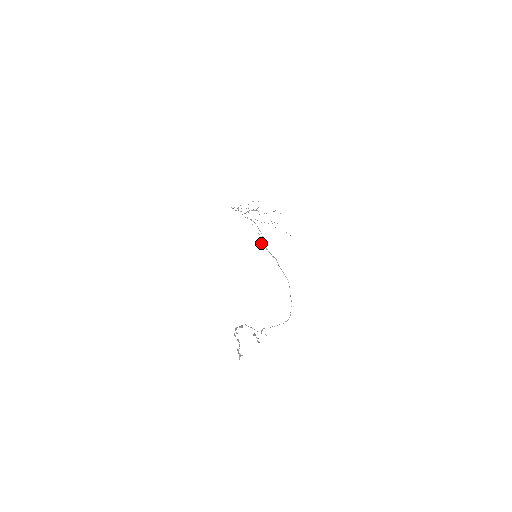
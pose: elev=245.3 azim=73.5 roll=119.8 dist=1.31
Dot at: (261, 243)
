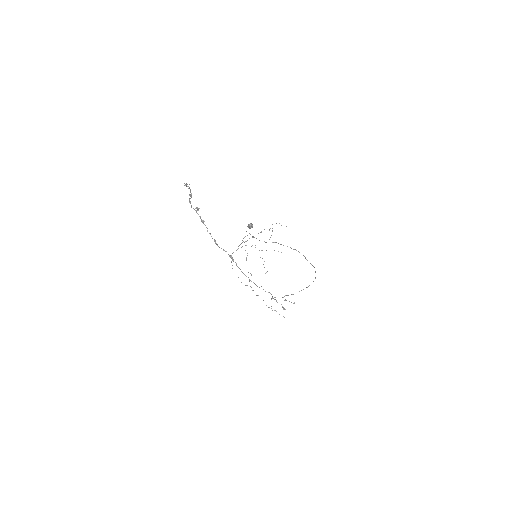
Dot at: (247, 226)
